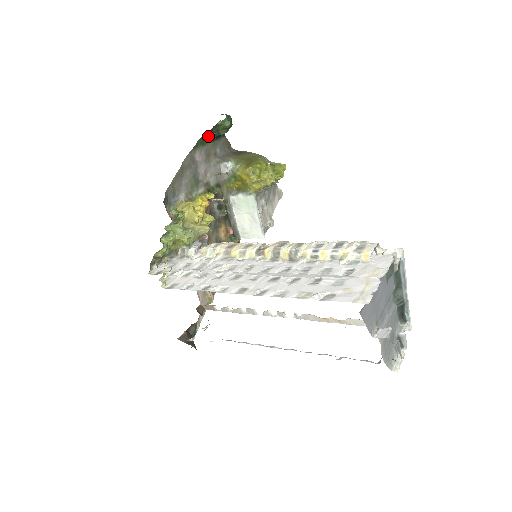
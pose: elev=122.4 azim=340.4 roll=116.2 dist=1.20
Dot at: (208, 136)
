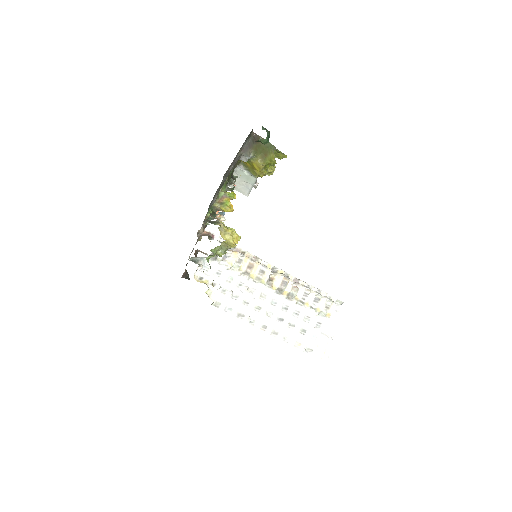
Dot at: occluded
